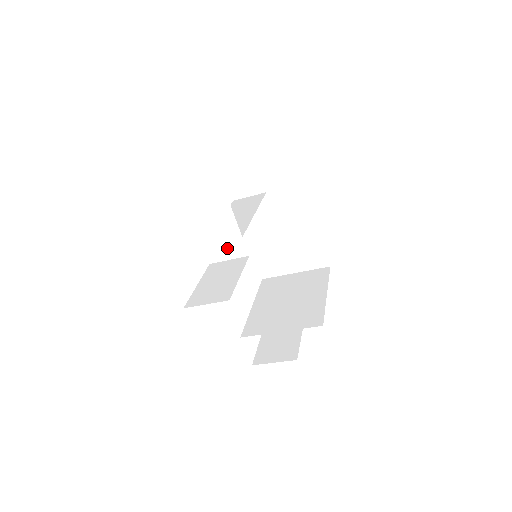
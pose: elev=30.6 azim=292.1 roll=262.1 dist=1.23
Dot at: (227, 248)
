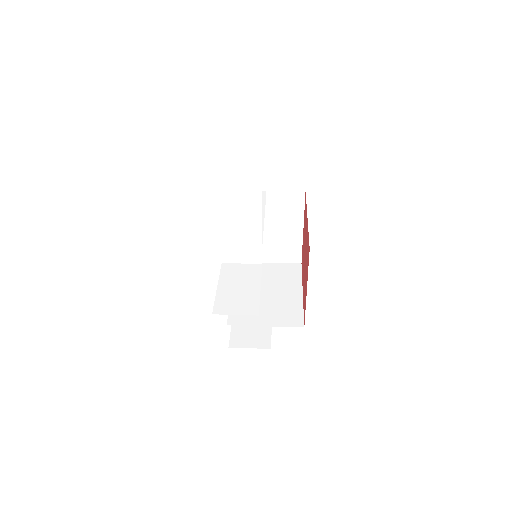
Dot at: (244, 254)
